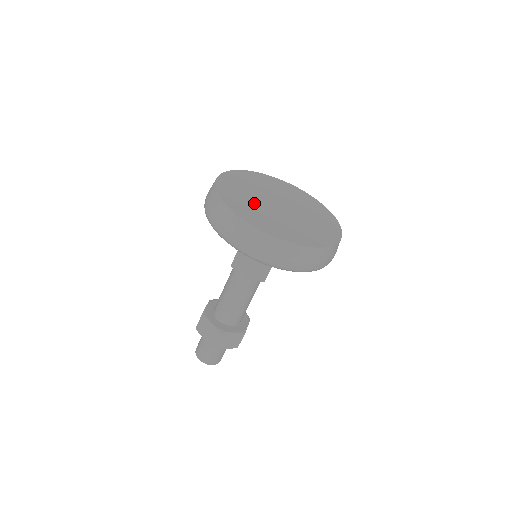
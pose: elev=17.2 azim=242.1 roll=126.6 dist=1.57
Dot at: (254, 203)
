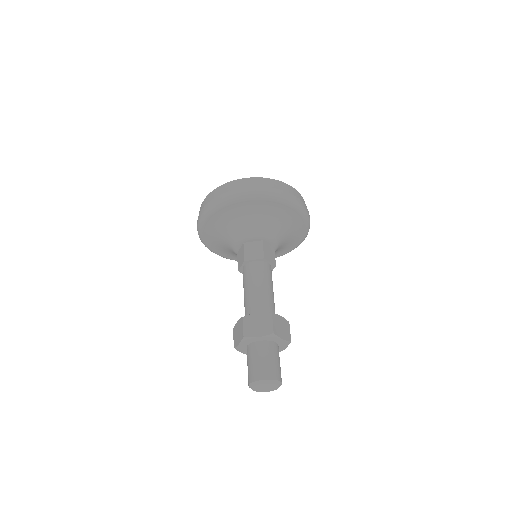
Dot at: occluded
